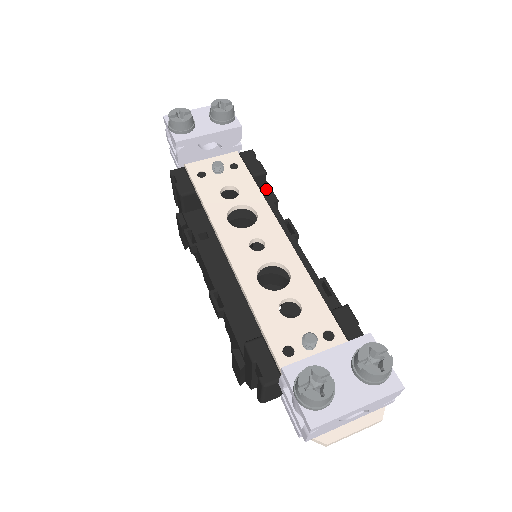
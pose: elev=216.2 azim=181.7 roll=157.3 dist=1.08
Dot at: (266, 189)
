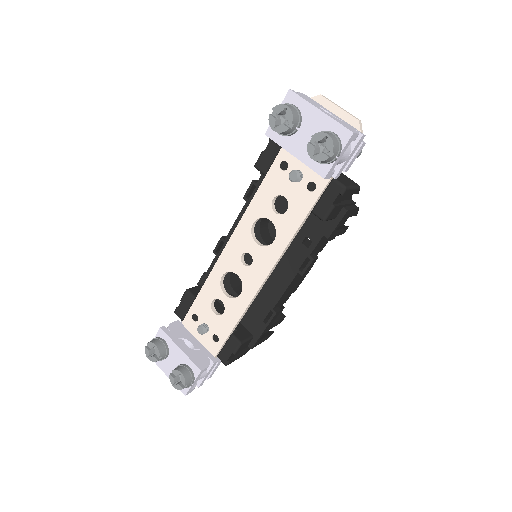
Dot at: (335, 219)
